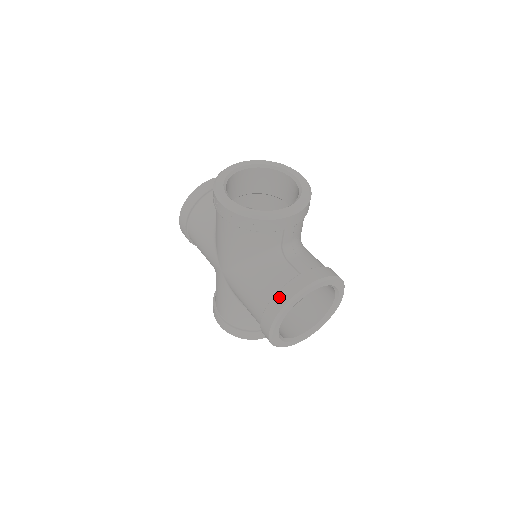
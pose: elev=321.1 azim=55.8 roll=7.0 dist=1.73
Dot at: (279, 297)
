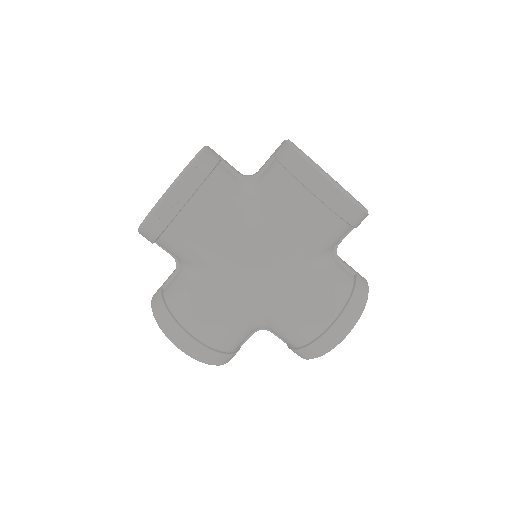
Dot at: (291, 164)
